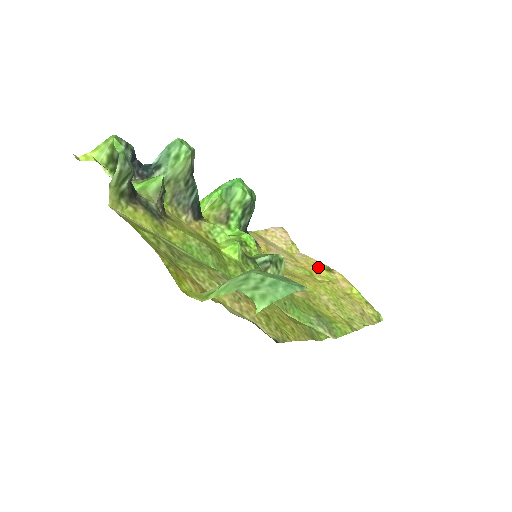
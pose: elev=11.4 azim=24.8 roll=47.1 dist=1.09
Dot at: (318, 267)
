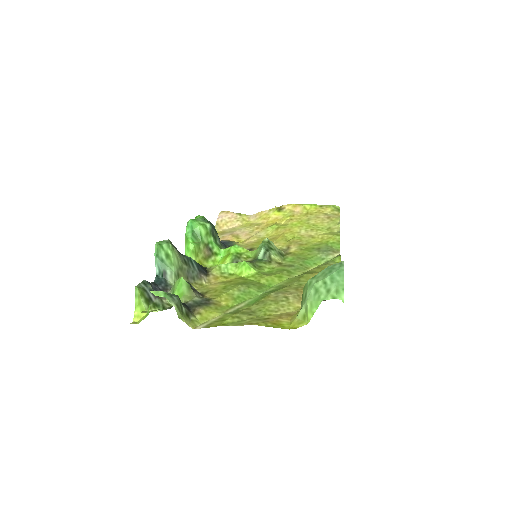
Dot at: (273, 215)
